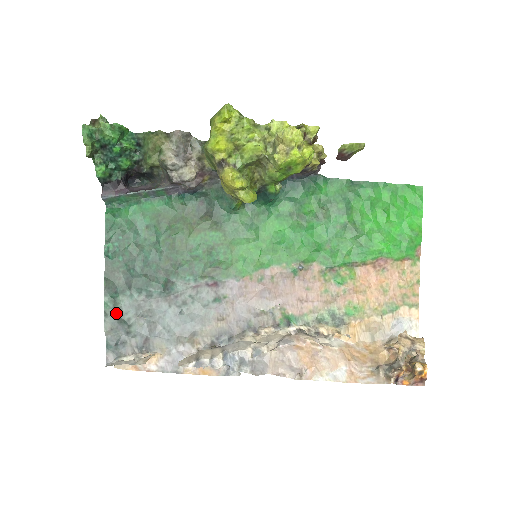
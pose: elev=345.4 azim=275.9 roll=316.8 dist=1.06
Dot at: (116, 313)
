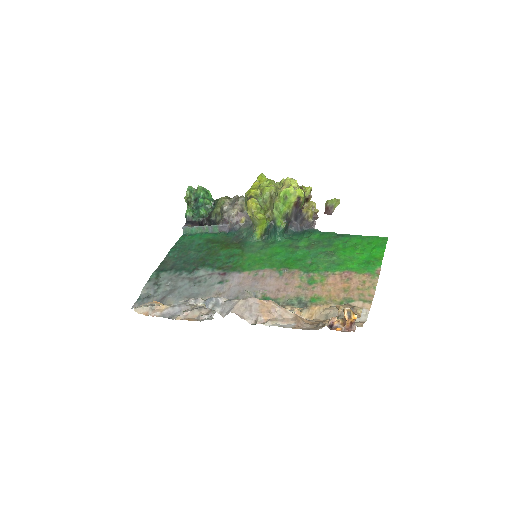
Dot at: (155, 280)
